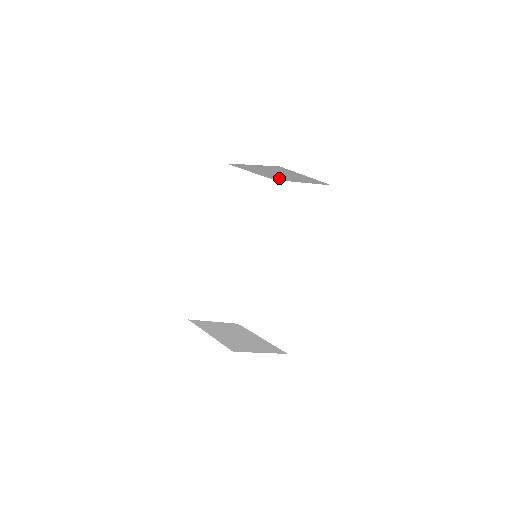
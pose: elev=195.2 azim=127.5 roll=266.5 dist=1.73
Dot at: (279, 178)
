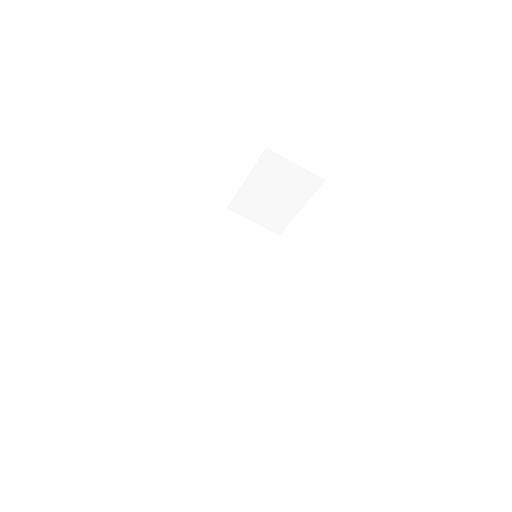
Dot at: (281, 218)
